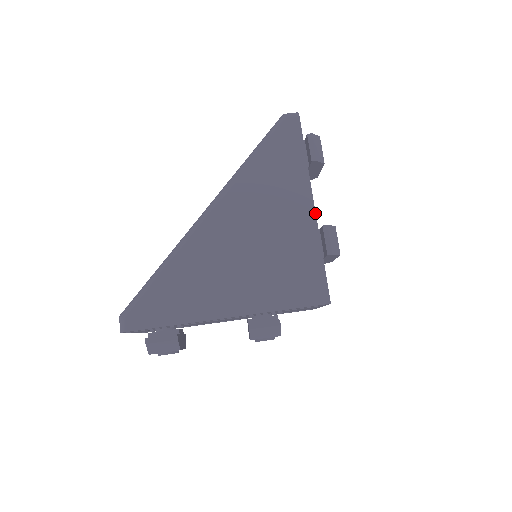
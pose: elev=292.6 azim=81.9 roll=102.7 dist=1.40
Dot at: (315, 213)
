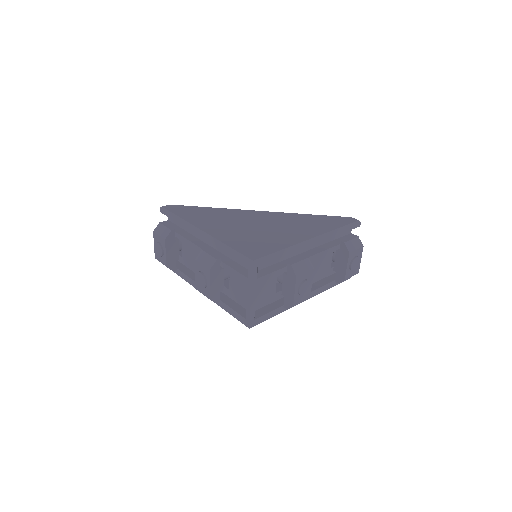
Dot at: (307, 240)
